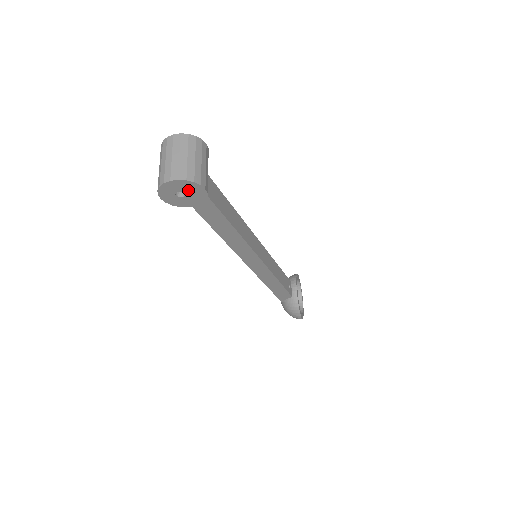
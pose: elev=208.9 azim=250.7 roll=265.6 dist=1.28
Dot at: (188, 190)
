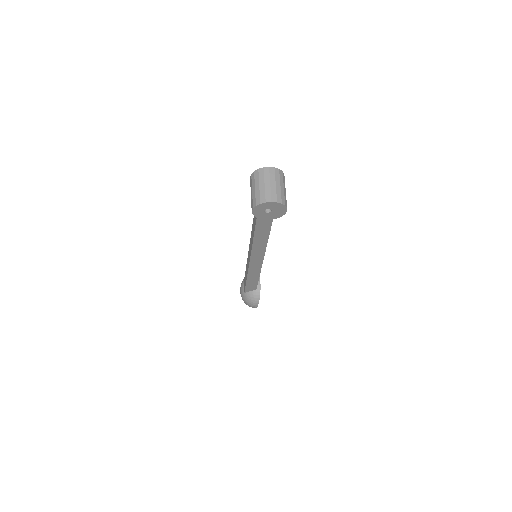
Dot at: (276, 209)
